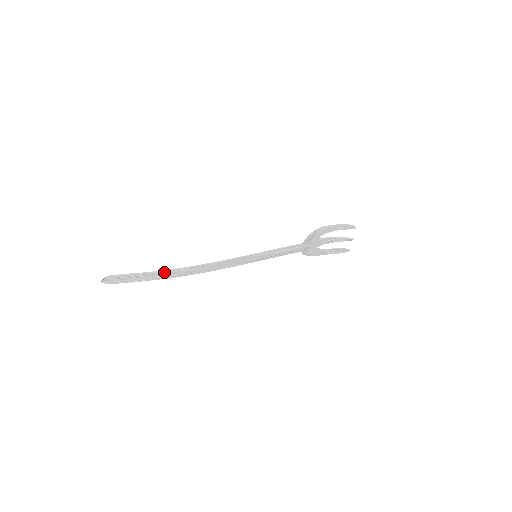
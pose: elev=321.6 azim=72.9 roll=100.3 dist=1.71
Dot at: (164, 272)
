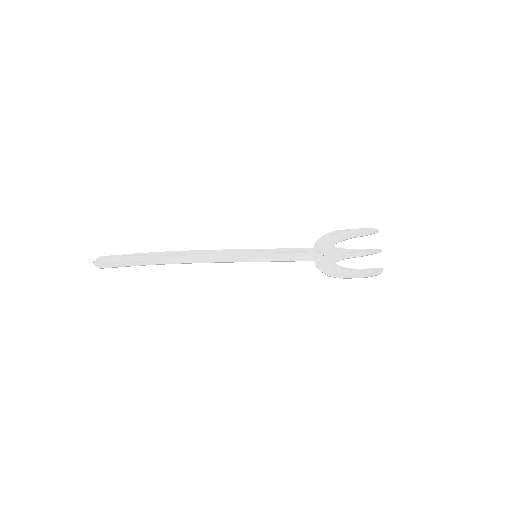
Dot at: (153, 254)
